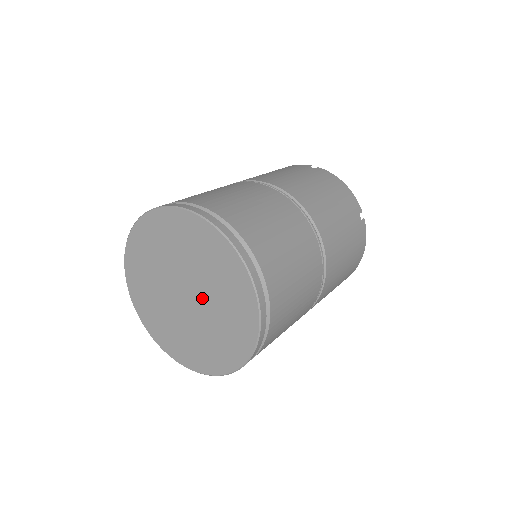
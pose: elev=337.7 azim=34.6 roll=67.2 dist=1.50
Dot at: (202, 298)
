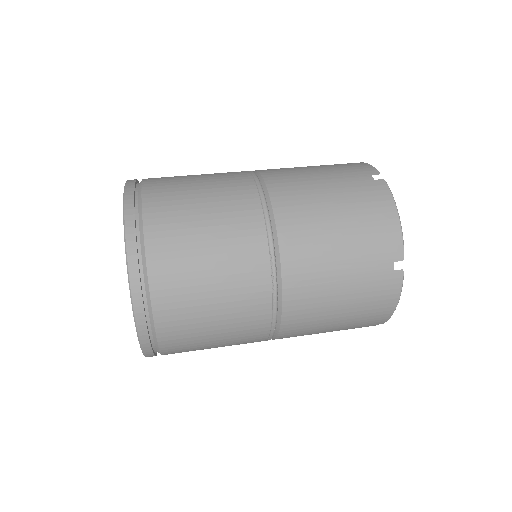
Dot at: occluded
